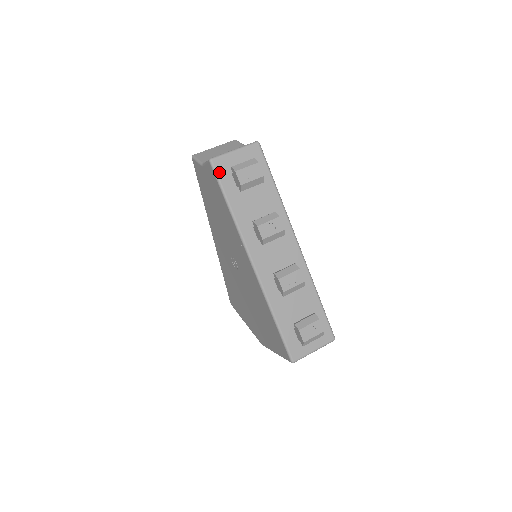
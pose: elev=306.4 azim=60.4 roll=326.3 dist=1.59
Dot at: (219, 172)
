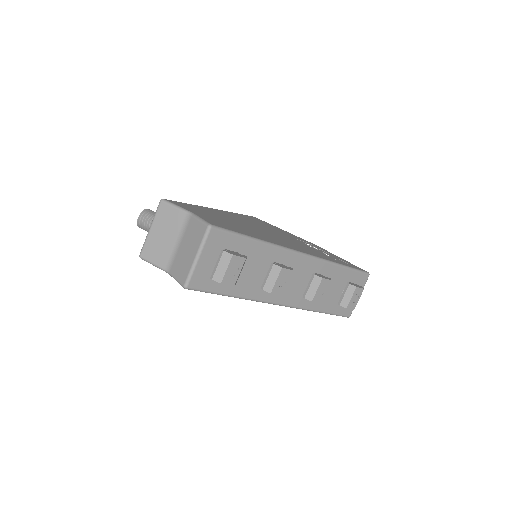
Dot at: (202, 287)
